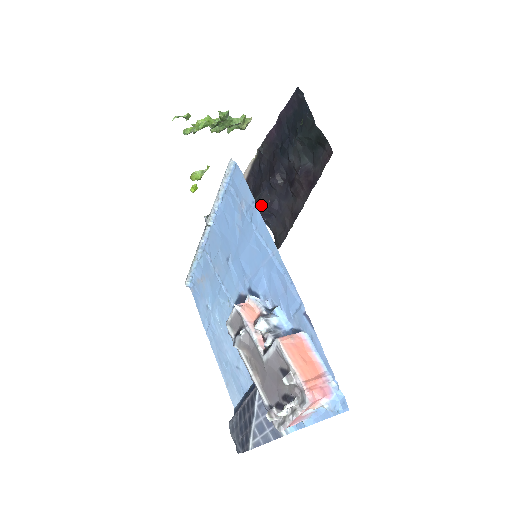
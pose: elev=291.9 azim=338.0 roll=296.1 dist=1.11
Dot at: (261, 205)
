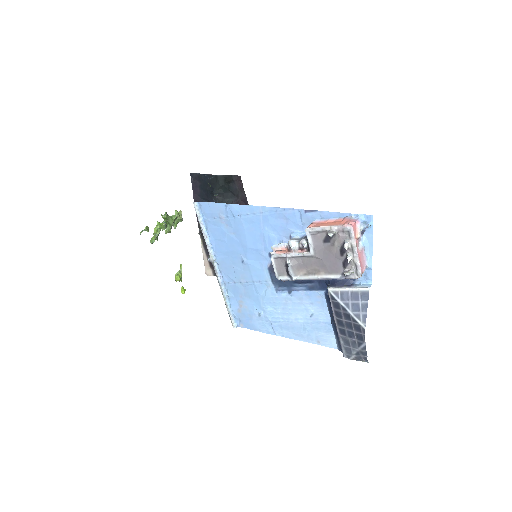
Dot at: occluded
